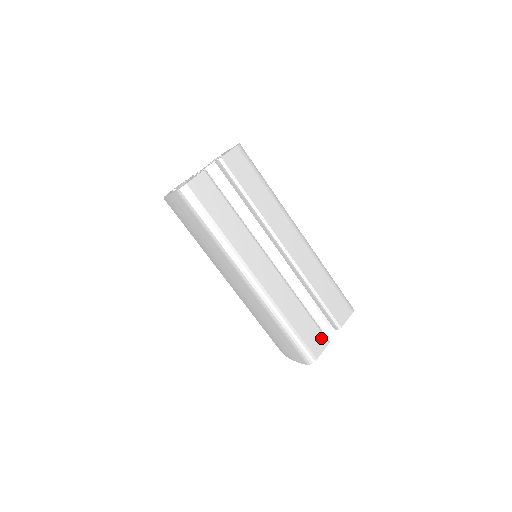
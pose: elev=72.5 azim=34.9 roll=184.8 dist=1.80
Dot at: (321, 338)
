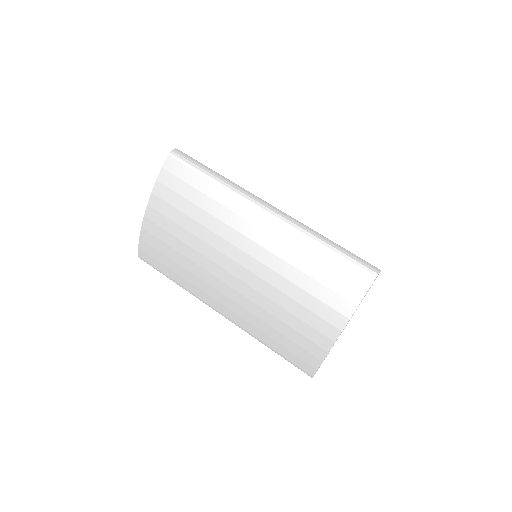
Dot at: occluded
